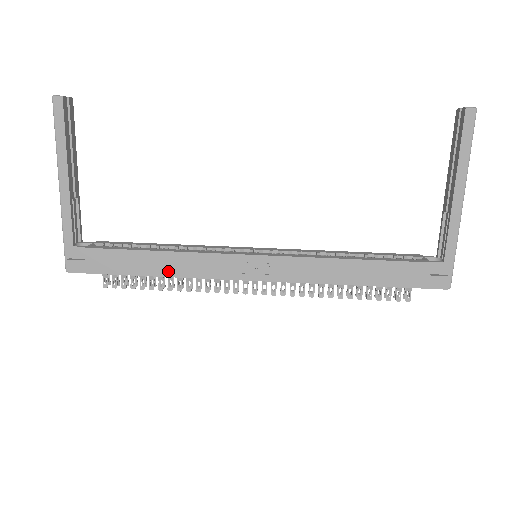
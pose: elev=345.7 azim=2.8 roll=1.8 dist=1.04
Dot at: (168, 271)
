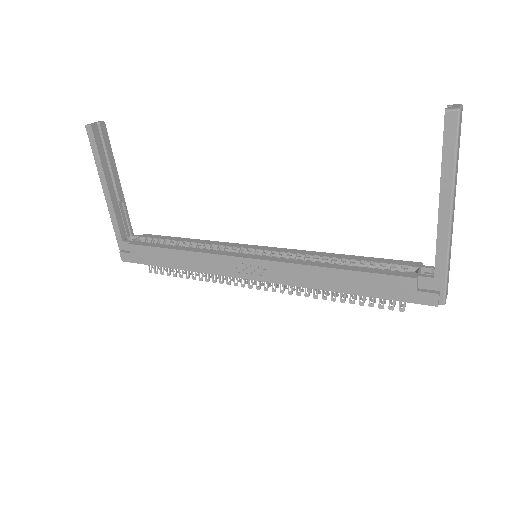
Dot at: (186, 266)
